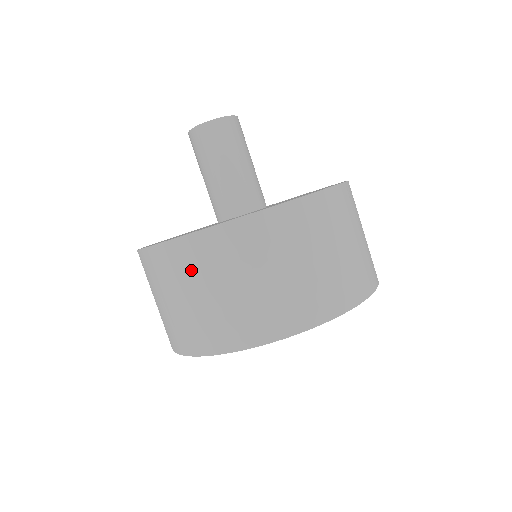
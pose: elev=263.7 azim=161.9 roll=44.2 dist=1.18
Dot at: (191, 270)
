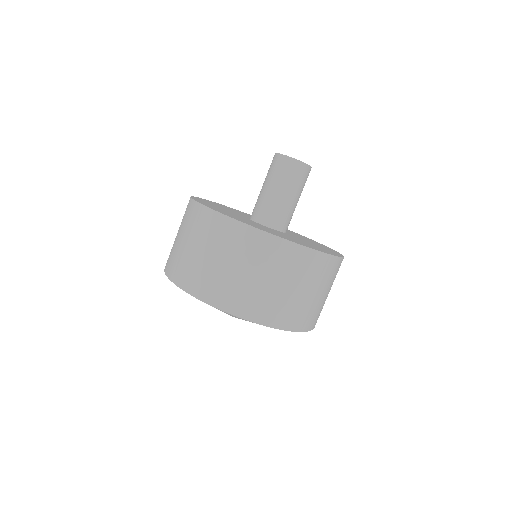
Dot at: (244, 250)
